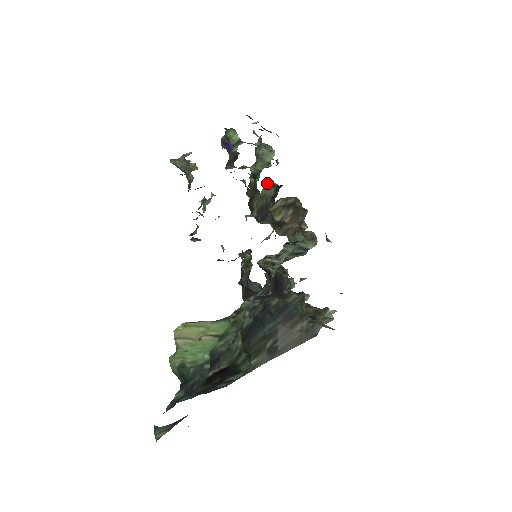
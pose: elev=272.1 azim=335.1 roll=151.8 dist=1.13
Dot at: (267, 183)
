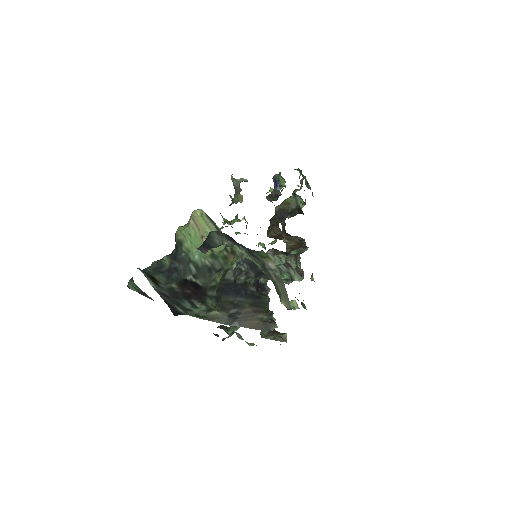
Dot at: (295, 197)
